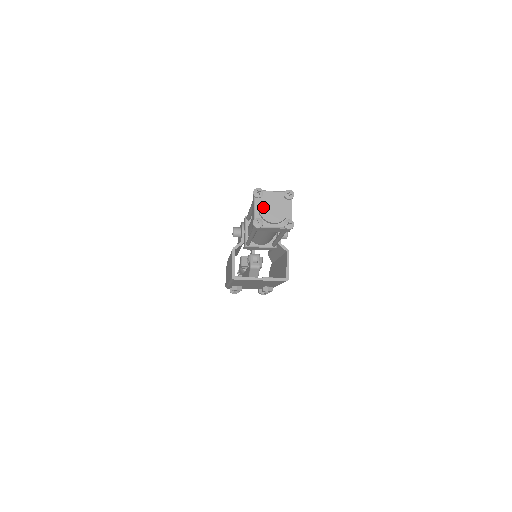
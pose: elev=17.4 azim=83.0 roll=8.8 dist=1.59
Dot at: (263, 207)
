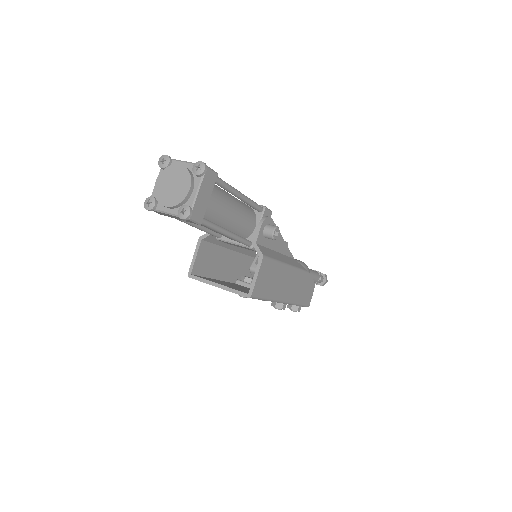
Dot at: (160, 182)
